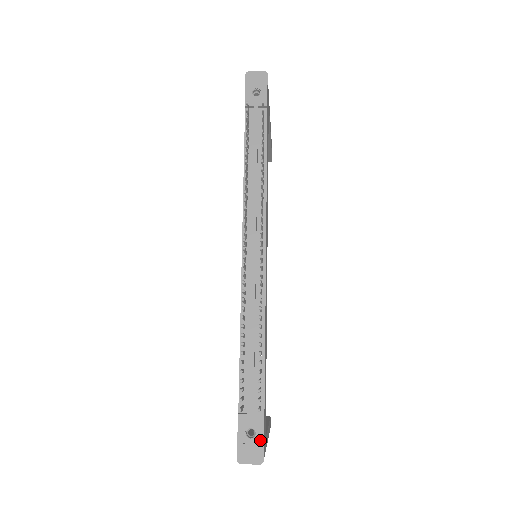
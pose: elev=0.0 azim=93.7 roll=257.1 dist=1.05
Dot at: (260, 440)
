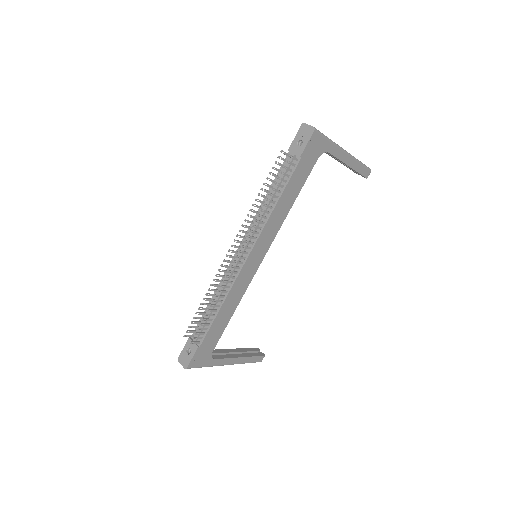
Dot at: (190, 357)
